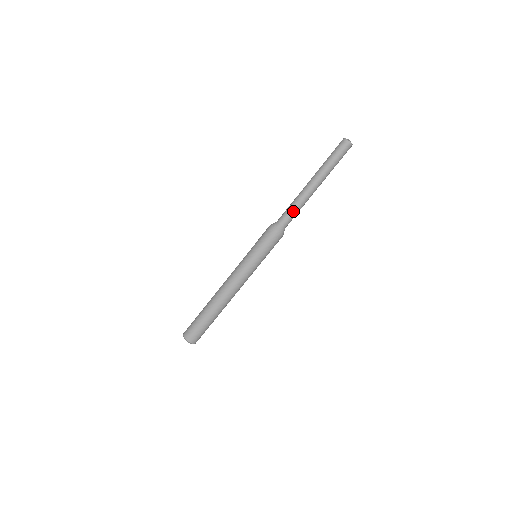
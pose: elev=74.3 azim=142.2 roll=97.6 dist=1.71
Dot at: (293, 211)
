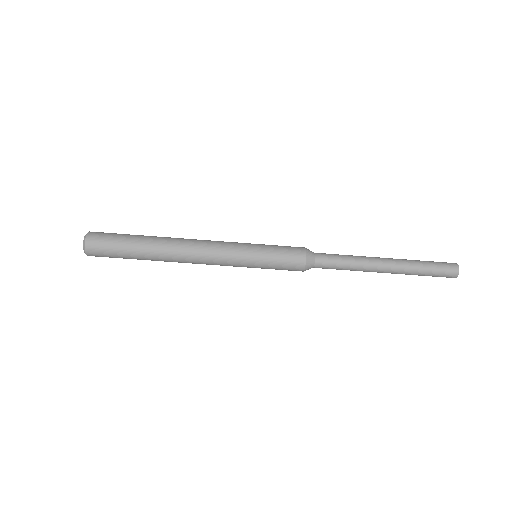
Dot at: (341, 266)
